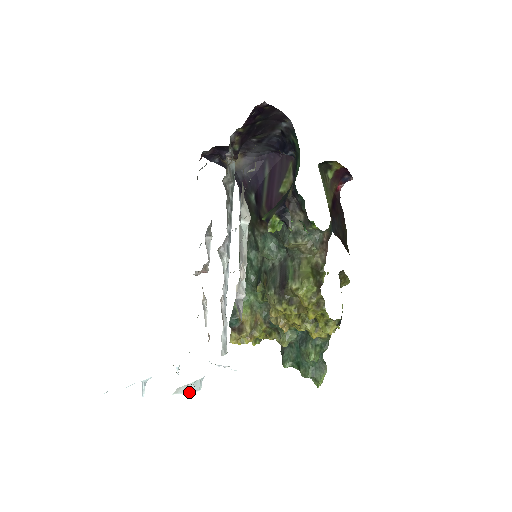
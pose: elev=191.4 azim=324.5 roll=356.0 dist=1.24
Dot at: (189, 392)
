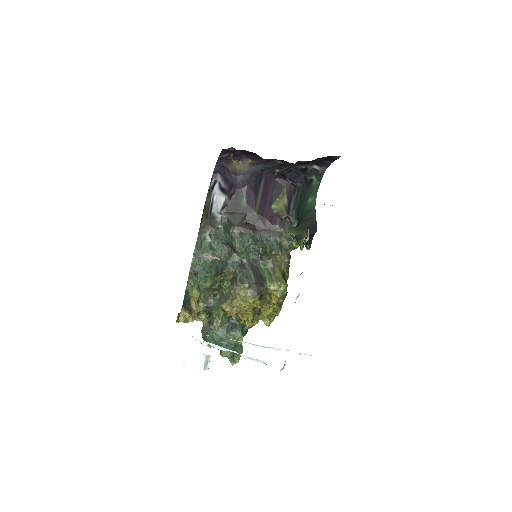
Dot at: (282, 369)
